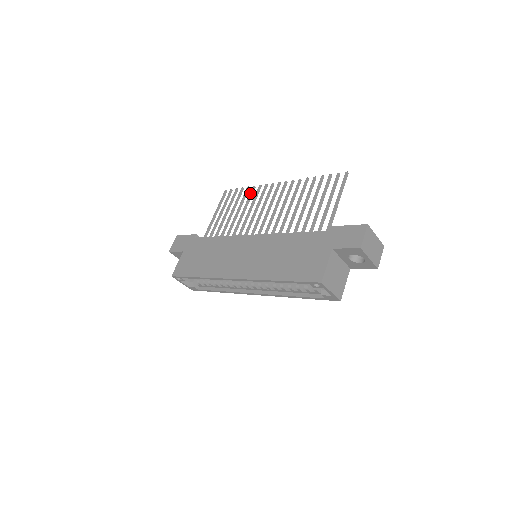
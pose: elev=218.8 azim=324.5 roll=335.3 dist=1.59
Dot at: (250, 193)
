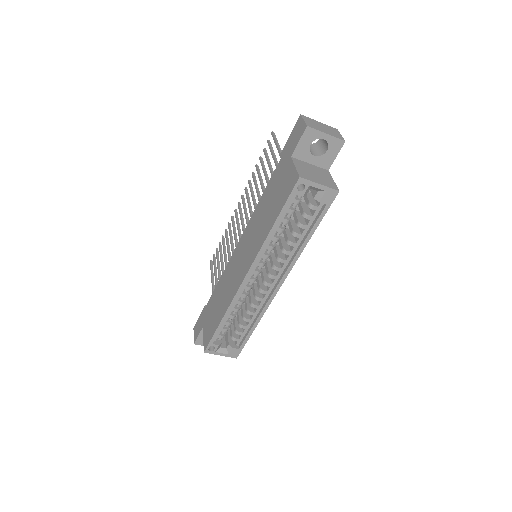
Dot at: (225, 235)
